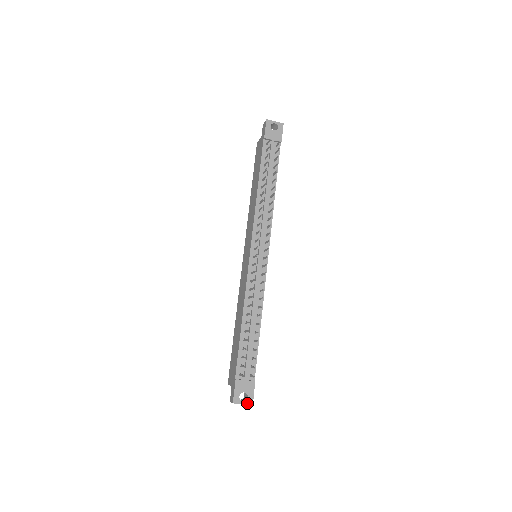
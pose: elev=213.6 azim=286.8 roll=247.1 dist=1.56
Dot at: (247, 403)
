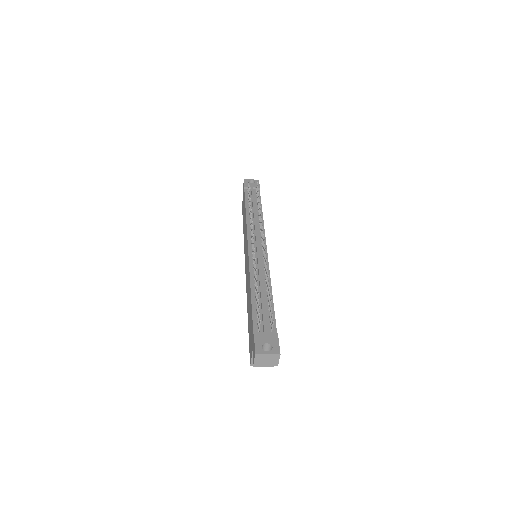
Dot at: (273, 353)
